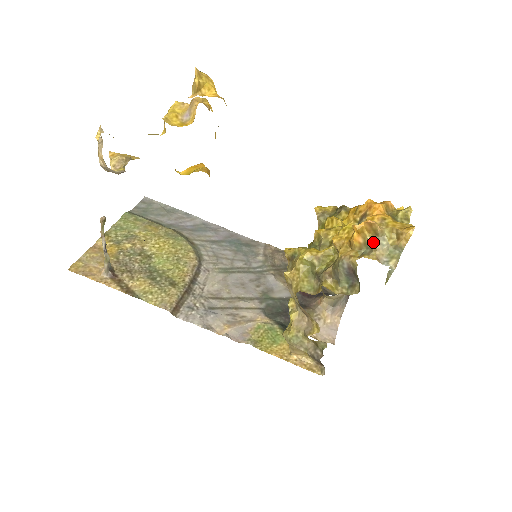
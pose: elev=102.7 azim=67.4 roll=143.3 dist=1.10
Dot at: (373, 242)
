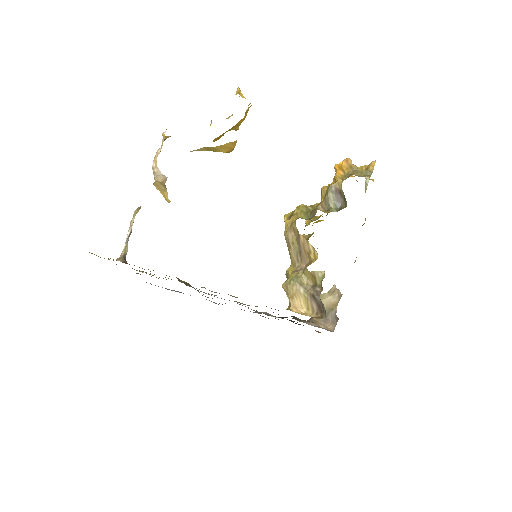
Dot at: (350, 173)
